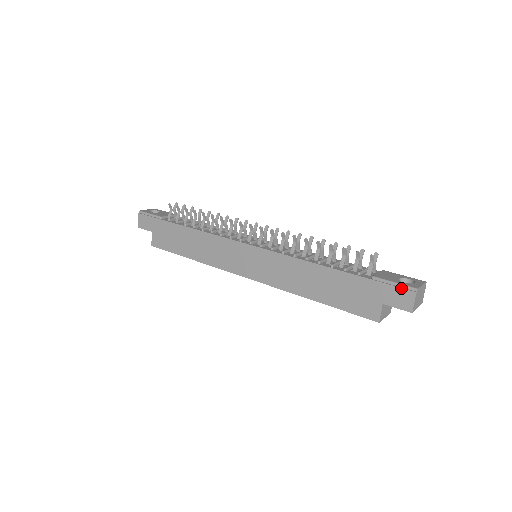
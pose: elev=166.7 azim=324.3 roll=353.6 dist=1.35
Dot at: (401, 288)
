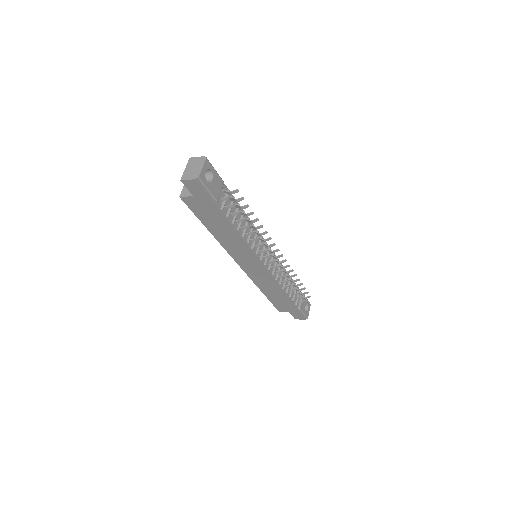
Dot at: (303, 317)
